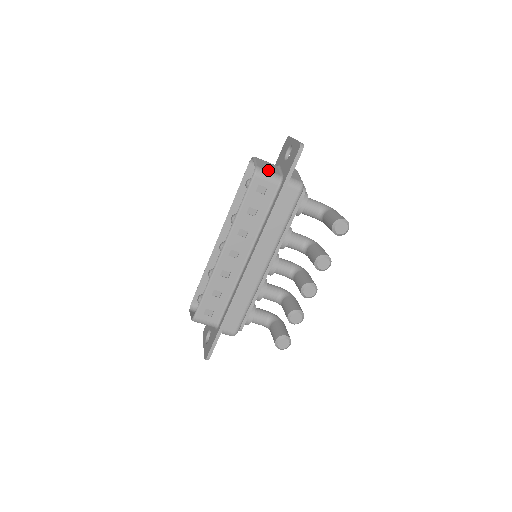
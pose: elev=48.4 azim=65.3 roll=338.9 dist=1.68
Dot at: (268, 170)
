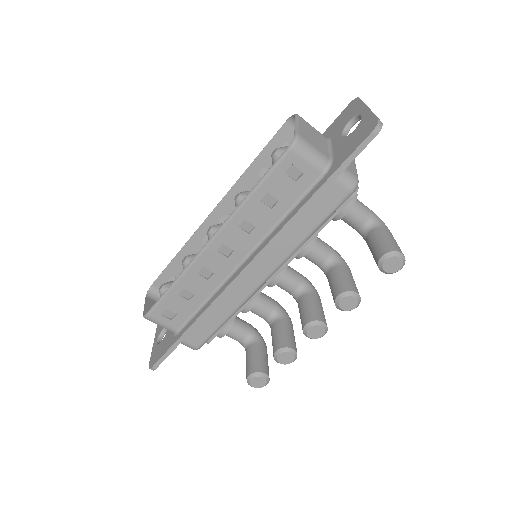
Dot at: (313, 145)
